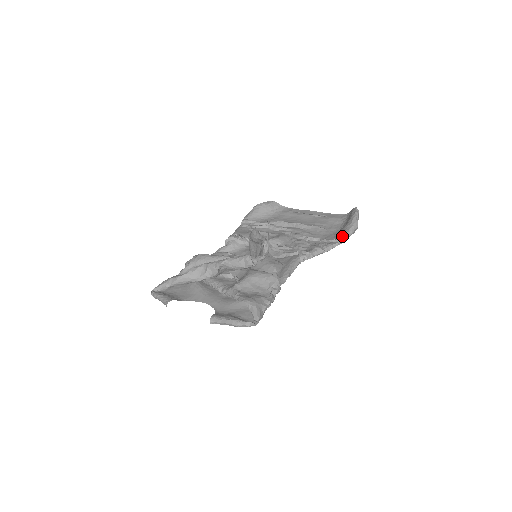
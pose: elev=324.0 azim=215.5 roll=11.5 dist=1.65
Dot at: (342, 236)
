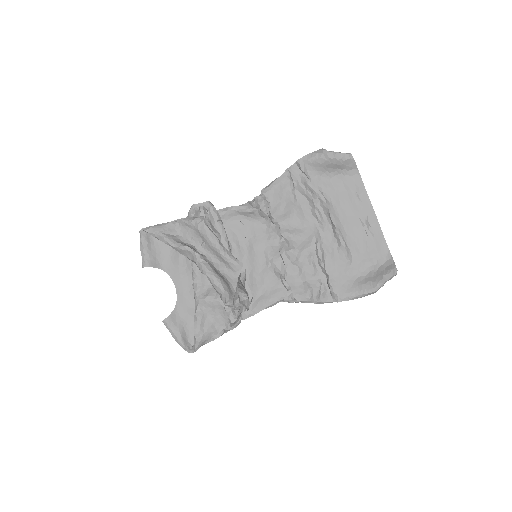
Dot at: (345, 297)
